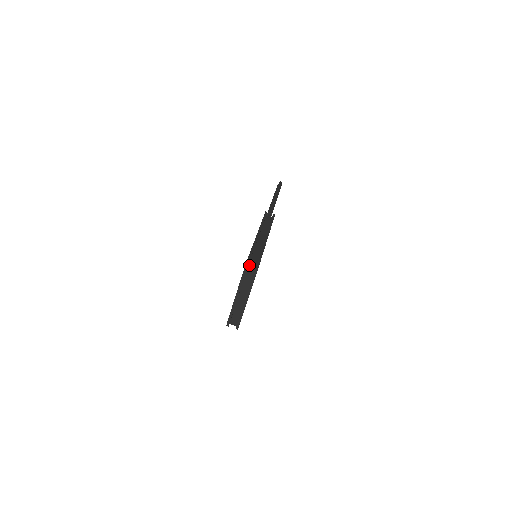
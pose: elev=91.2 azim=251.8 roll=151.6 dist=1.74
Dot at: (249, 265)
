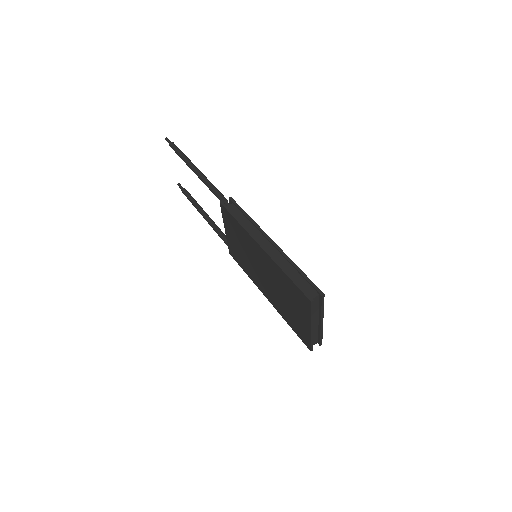
Dot at: (311, 297)
